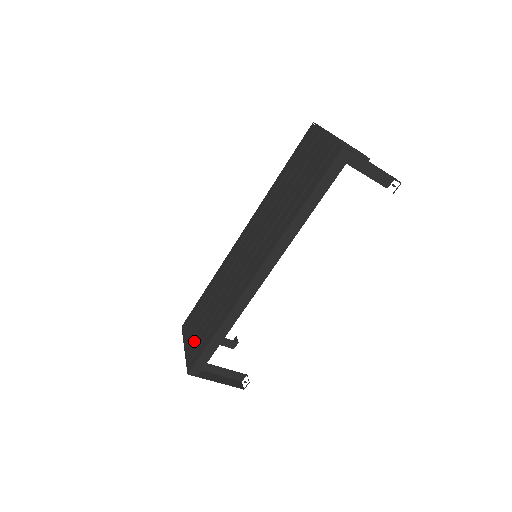
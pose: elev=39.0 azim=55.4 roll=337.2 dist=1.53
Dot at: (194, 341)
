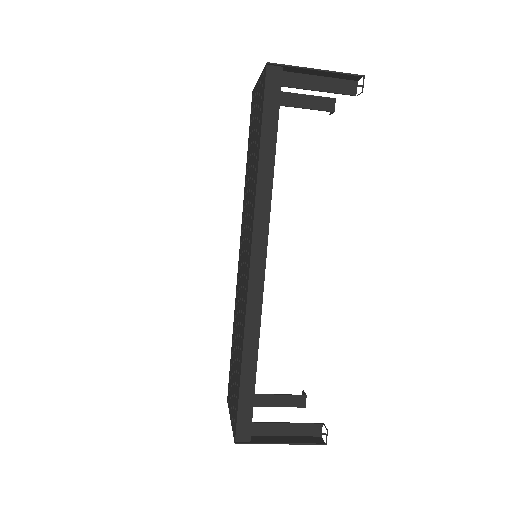
Dot at: (233, 400)
